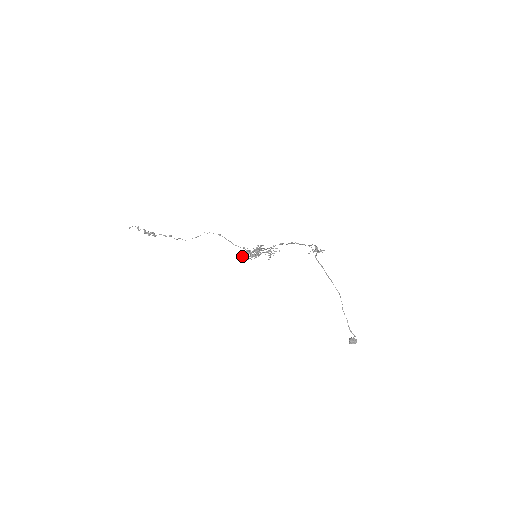
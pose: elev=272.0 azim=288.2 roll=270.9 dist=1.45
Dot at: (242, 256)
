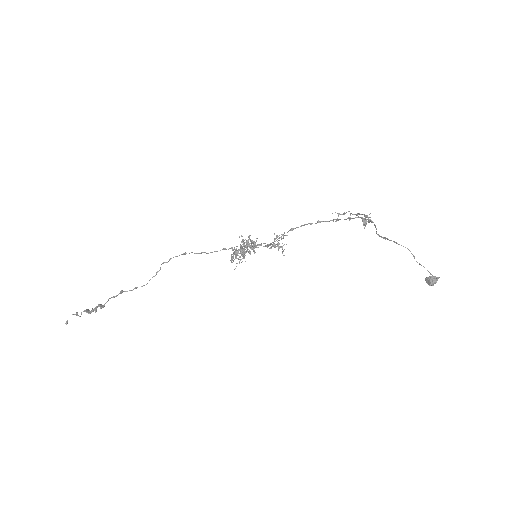
Dot at: (231, 261)
